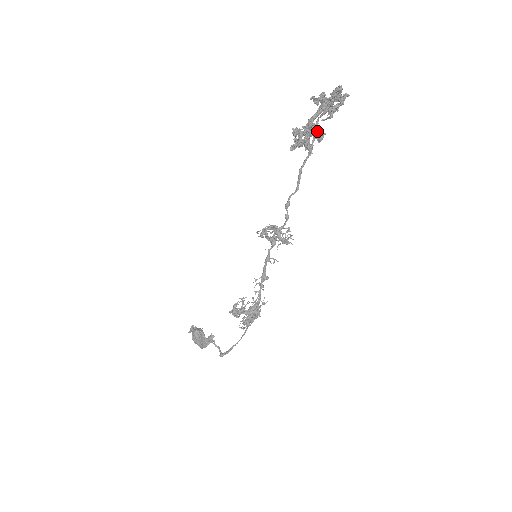
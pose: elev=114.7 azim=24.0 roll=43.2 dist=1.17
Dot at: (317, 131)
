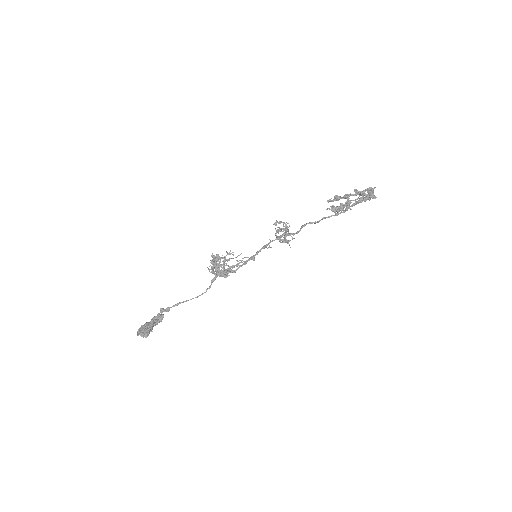
Dot at: (348, 200)
